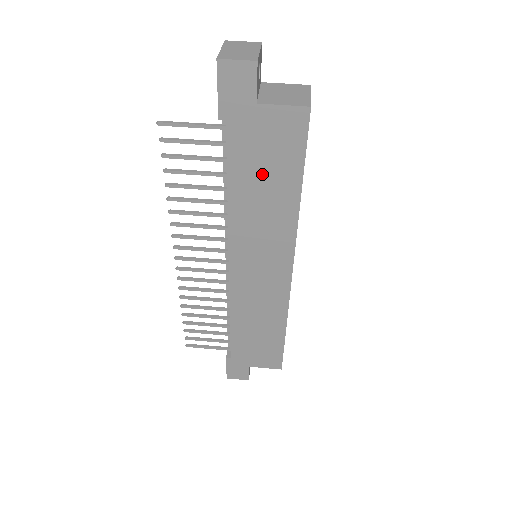
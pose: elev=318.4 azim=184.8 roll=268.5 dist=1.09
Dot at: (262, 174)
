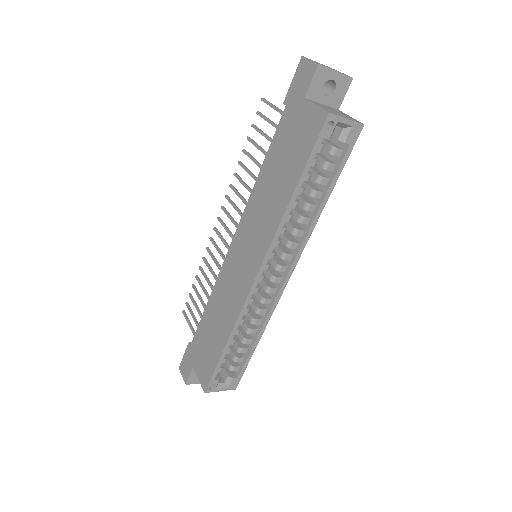
Dot at: (282, 162)
